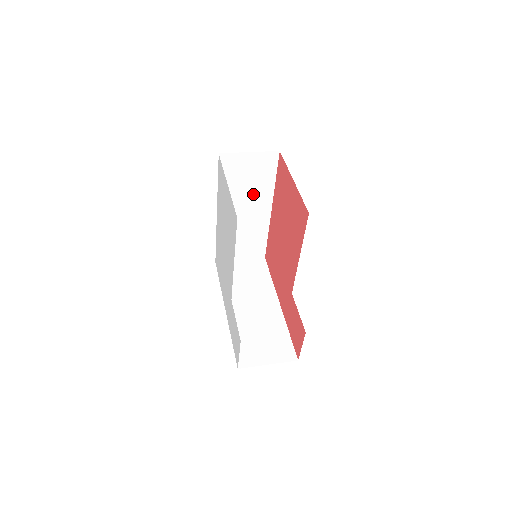
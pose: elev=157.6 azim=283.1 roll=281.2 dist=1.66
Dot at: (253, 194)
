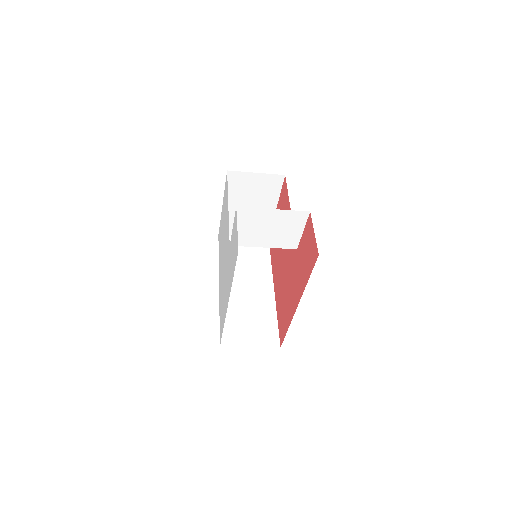
Dot at: (252, 271)
